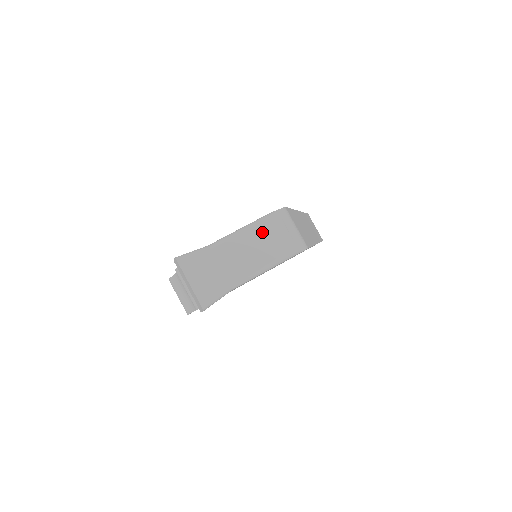
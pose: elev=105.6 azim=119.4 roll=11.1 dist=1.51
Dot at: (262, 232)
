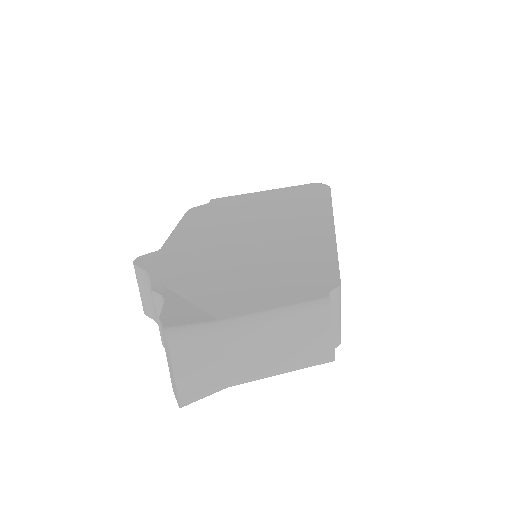
Dot at: (300, 326)
